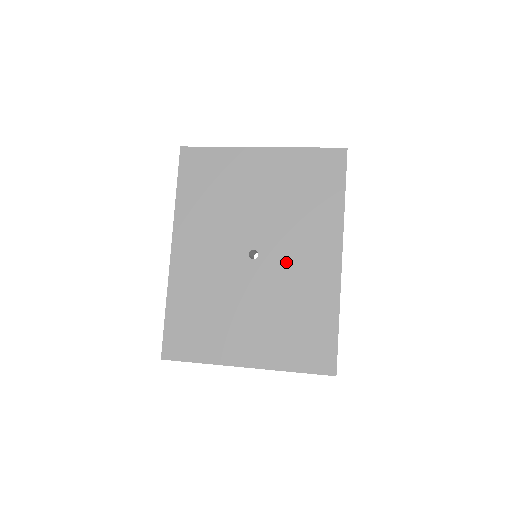
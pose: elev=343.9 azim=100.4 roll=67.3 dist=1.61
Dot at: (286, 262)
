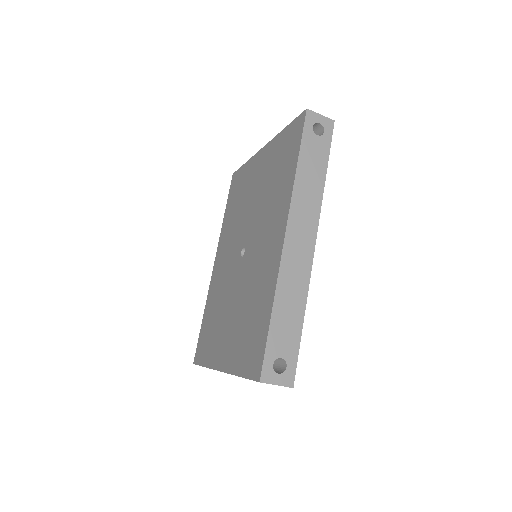
Dot at: (255, 253)
